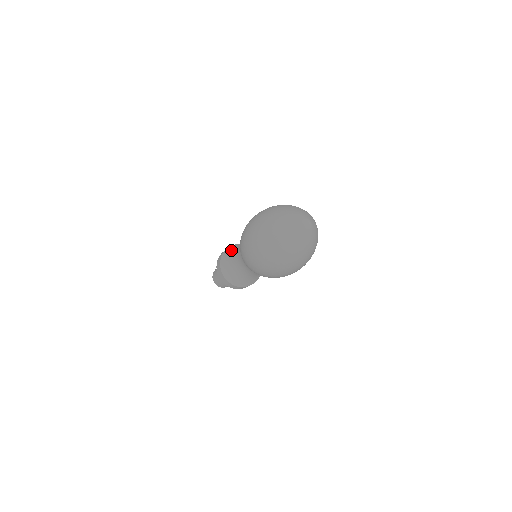
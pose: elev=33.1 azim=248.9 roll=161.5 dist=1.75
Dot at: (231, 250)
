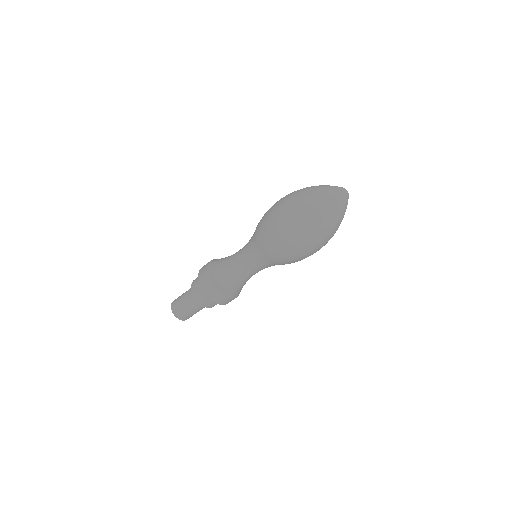
Dot at: (217, 265)
